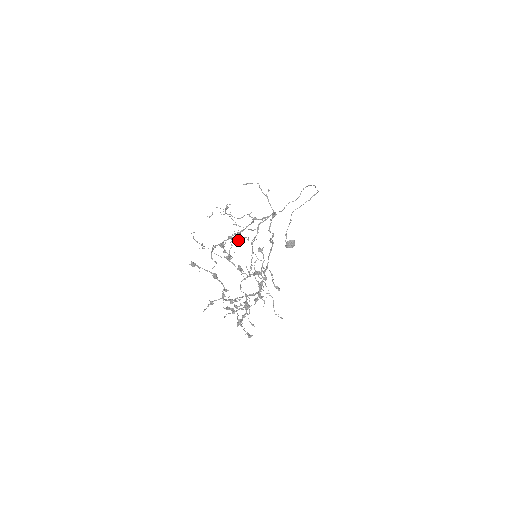
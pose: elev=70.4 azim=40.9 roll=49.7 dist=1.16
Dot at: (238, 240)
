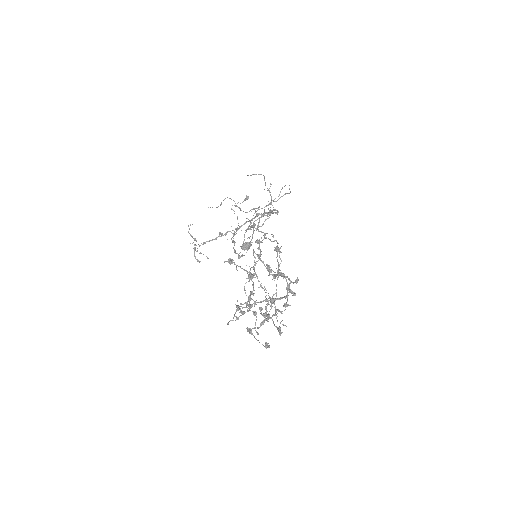
Dot at: occluded
